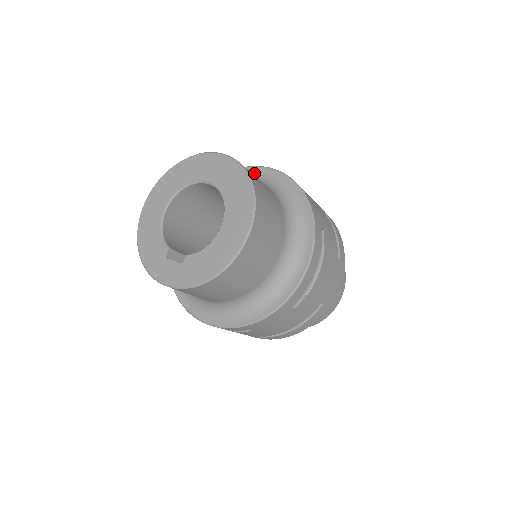
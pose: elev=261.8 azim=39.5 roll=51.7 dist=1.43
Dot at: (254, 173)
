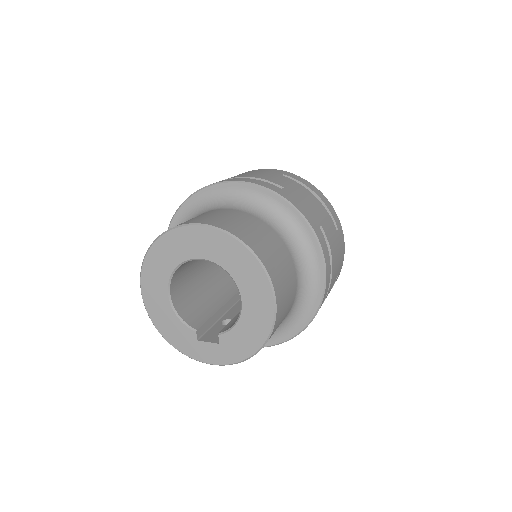
Dot at: (224, 192)
